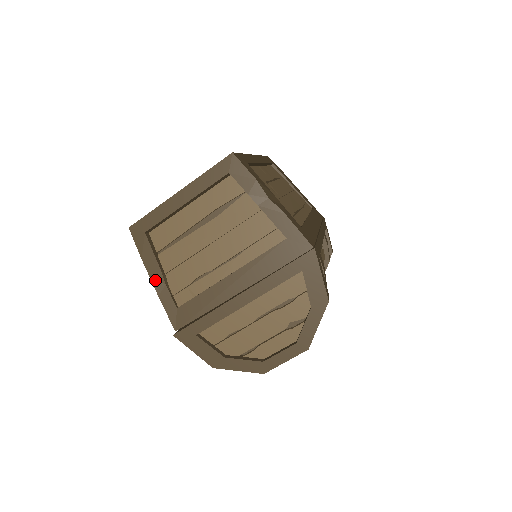
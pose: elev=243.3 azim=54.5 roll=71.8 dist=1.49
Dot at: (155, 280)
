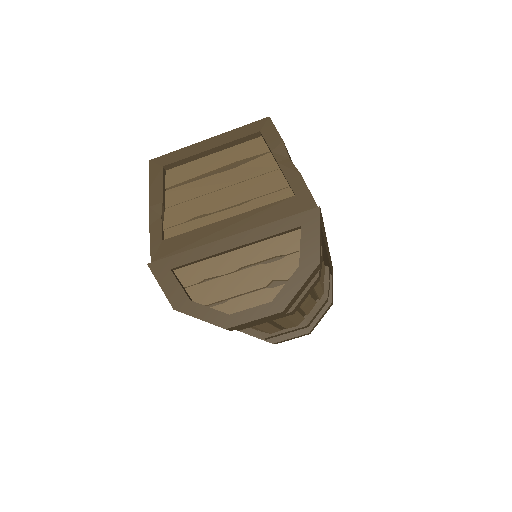
Dot at: (153, 210)
